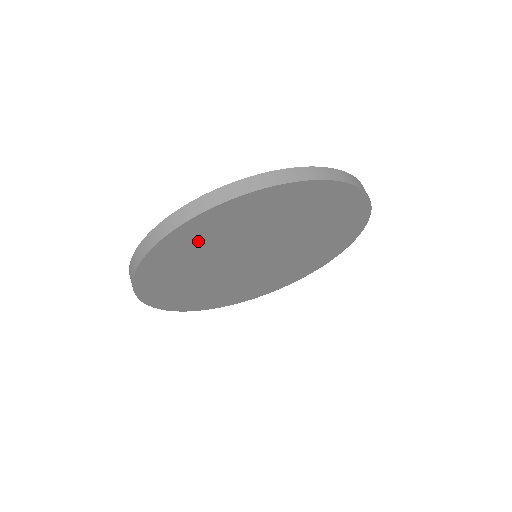
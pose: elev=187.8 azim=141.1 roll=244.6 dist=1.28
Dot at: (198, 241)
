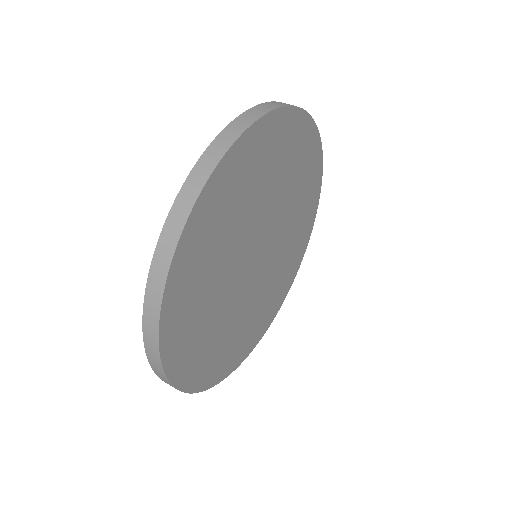
Dot at: (205, 249)
